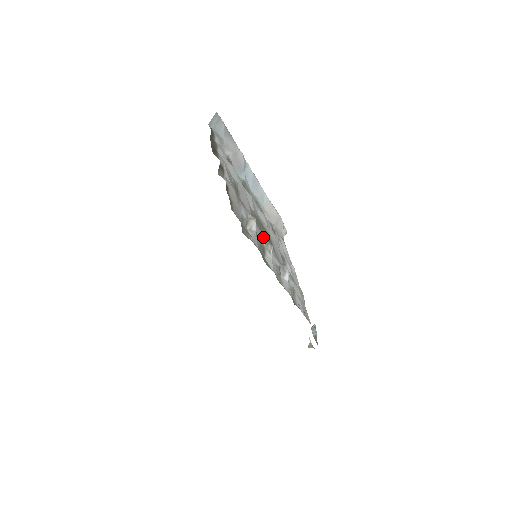
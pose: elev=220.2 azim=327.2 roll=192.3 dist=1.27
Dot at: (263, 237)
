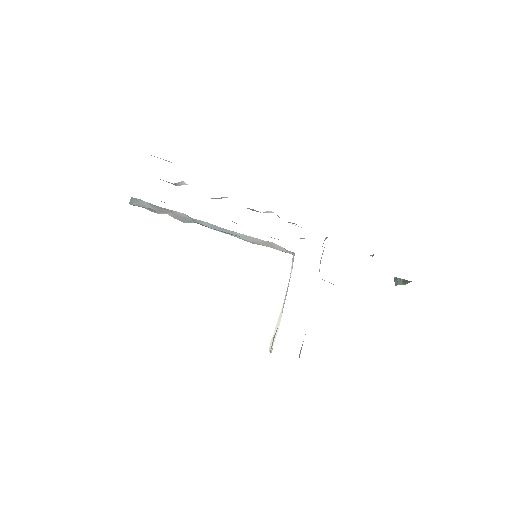
Dot at: occluded
